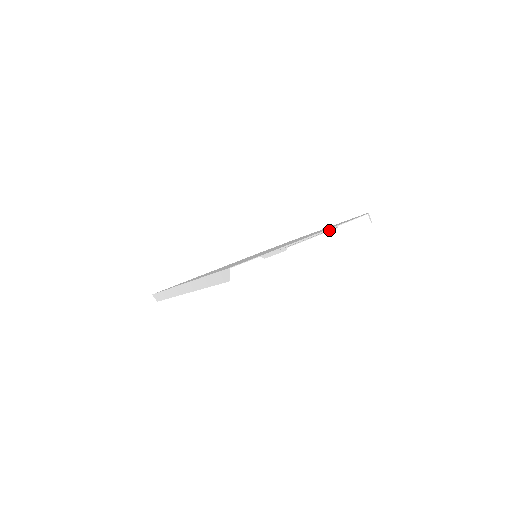
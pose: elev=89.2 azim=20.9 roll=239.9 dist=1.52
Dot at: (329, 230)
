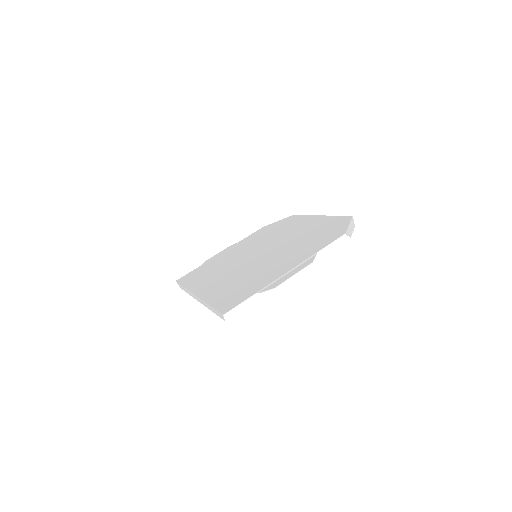
Dot at: (306, 266)
